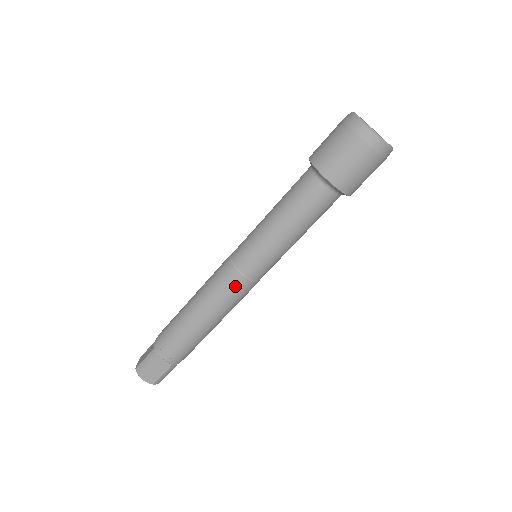
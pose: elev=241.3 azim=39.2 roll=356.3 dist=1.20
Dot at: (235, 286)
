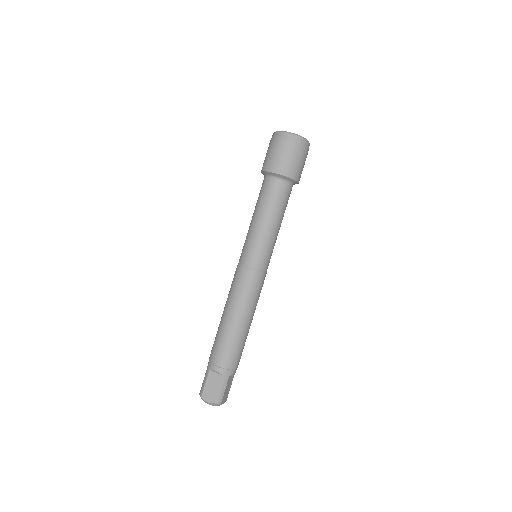
Dot at: (244, 278)
